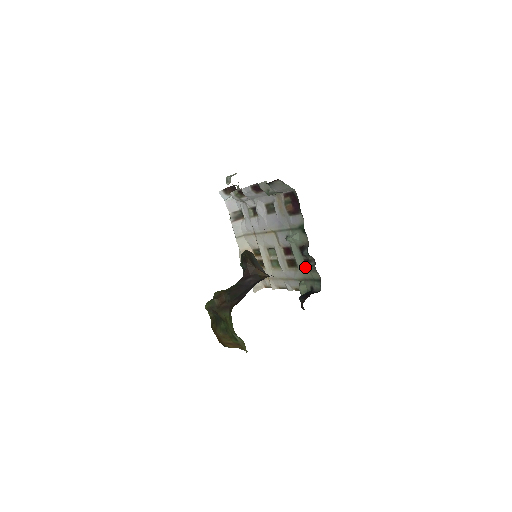
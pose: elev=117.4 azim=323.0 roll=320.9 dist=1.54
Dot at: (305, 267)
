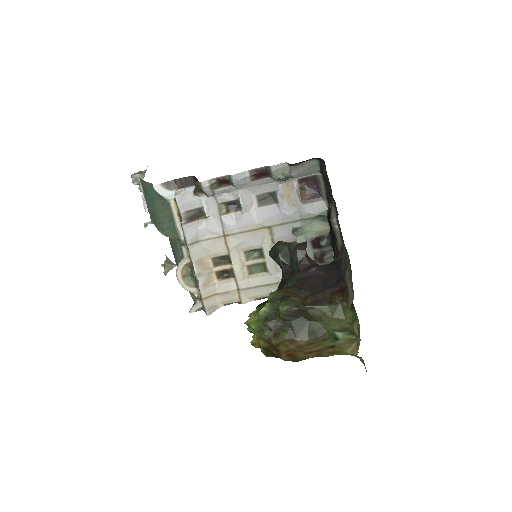
Dot at: occluded
